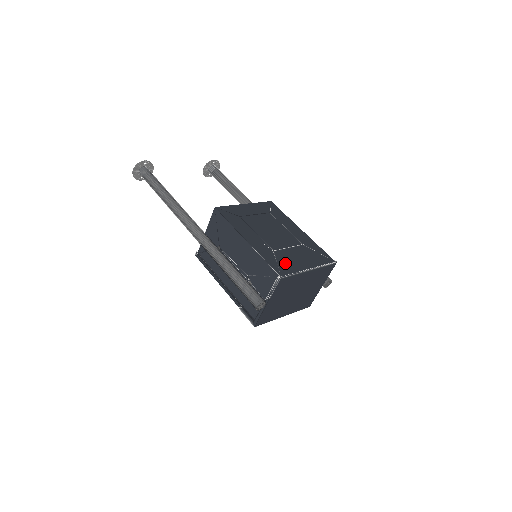
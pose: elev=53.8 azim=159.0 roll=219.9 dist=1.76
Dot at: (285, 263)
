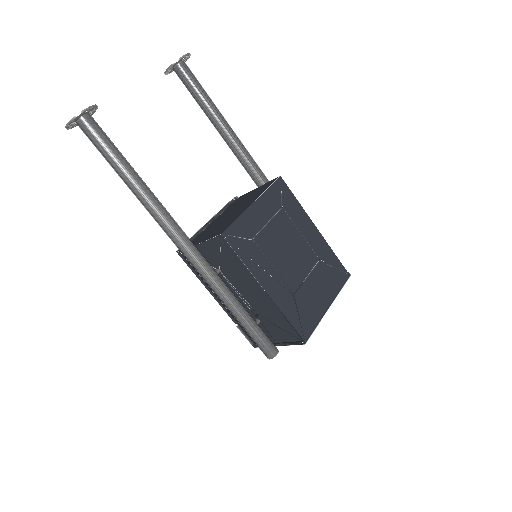
Dot at: (306, 312)
